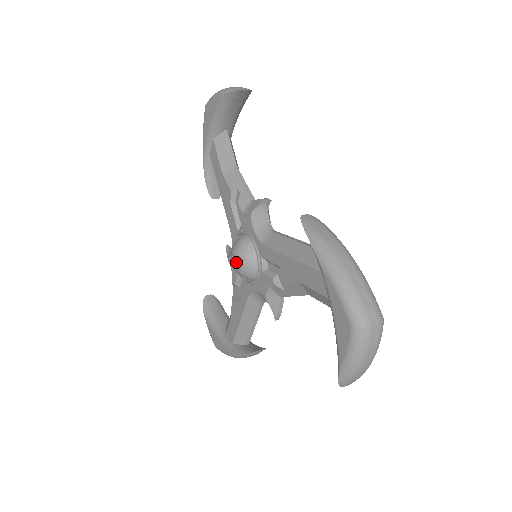
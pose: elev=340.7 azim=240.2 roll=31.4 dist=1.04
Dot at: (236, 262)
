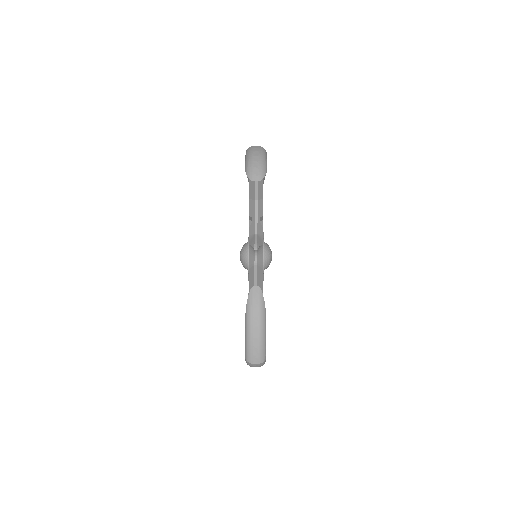
Dot at: (240, 259)
